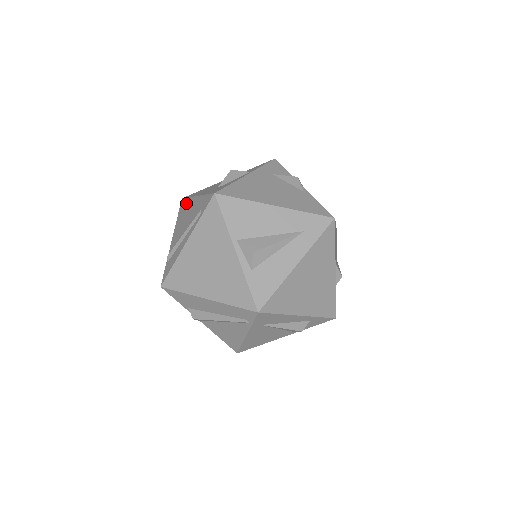
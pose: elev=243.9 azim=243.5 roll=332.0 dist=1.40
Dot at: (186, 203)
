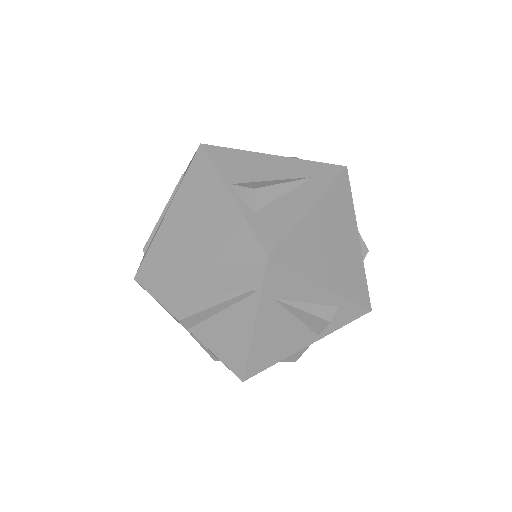
Dot at: occluded
